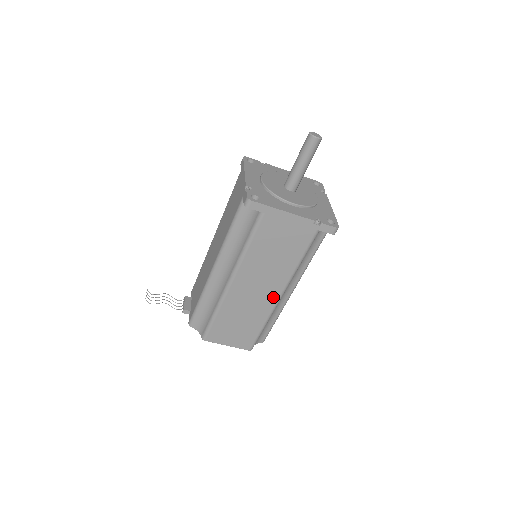
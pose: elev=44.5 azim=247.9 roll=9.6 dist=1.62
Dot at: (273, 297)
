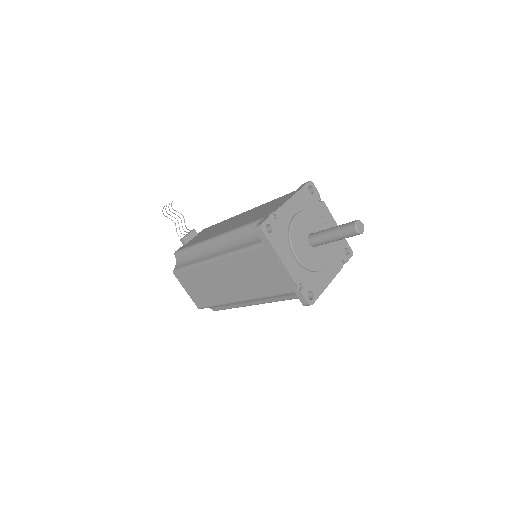
Dot at: (235, 297)
